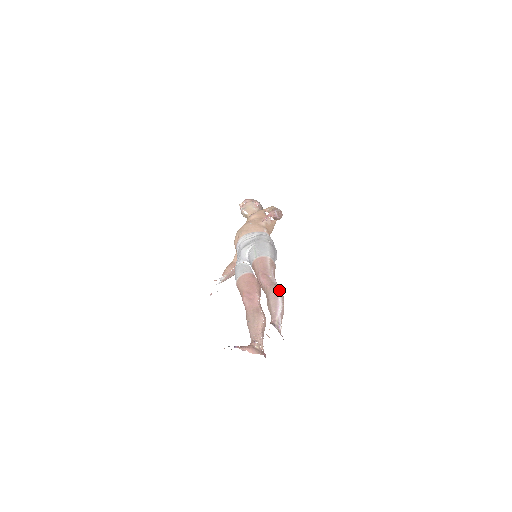
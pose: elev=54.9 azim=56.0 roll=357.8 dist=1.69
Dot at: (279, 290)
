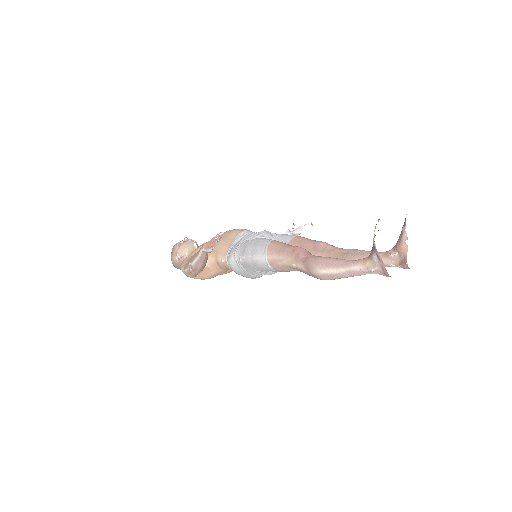
Dot at: occluded
